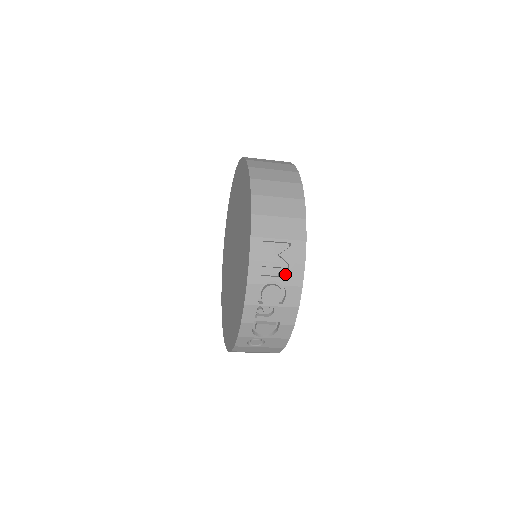
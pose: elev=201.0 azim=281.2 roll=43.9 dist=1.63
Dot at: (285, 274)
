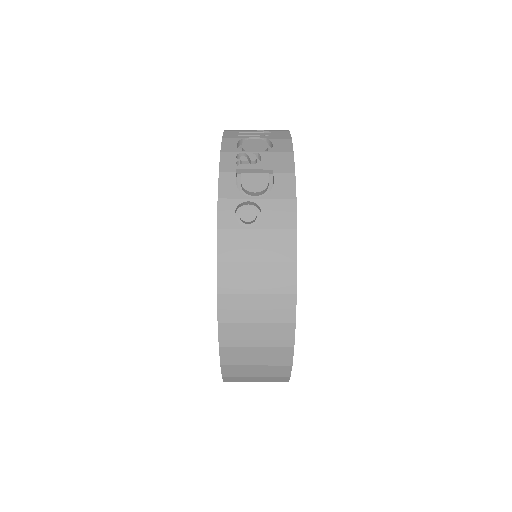
Dot at: occluded
